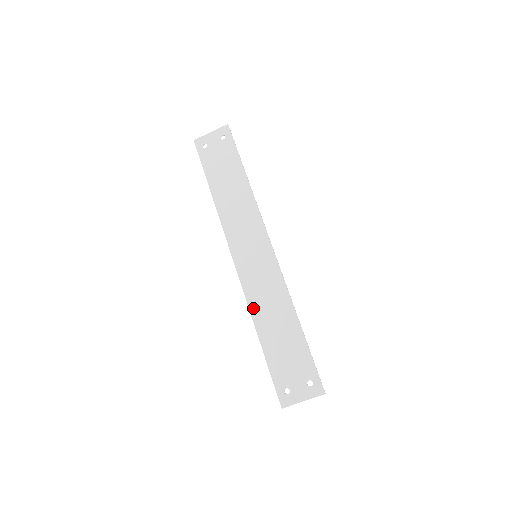
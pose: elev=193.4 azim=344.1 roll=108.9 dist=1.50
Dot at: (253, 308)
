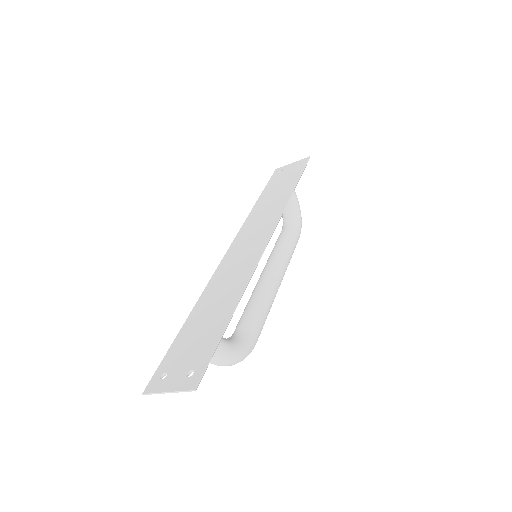
Dot at: (208, 289)
